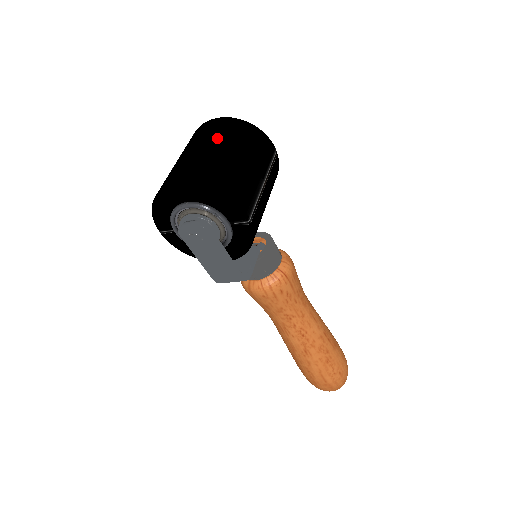
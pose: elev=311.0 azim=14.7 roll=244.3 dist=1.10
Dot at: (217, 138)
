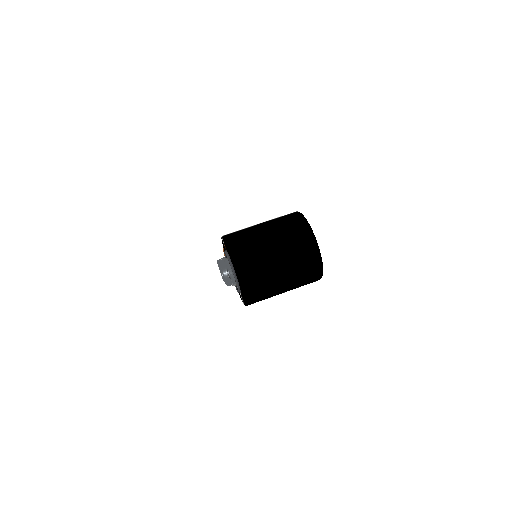
Dot at: (294, 270)
